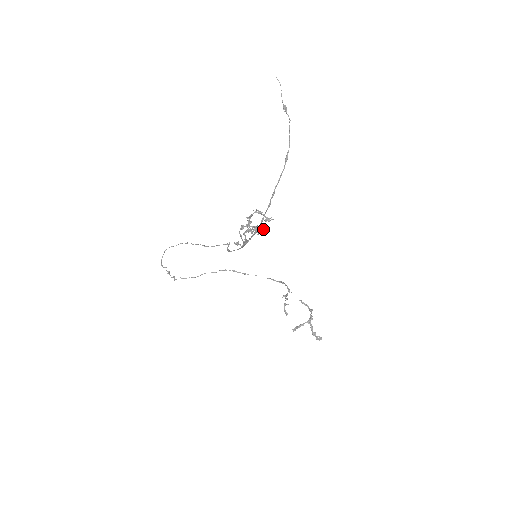
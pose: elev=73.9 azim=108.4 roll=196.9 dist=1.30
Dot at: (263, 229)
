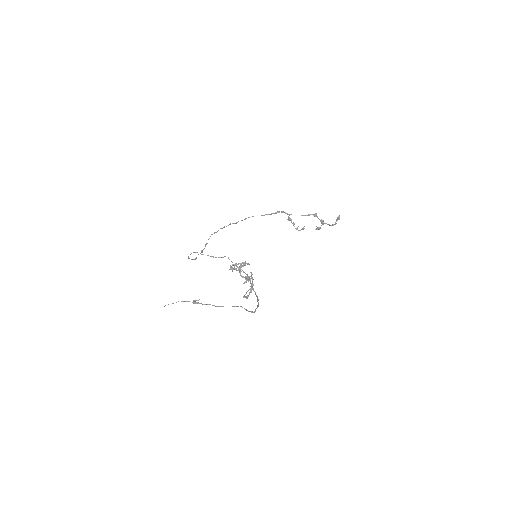
Dot at: (251, 274)
